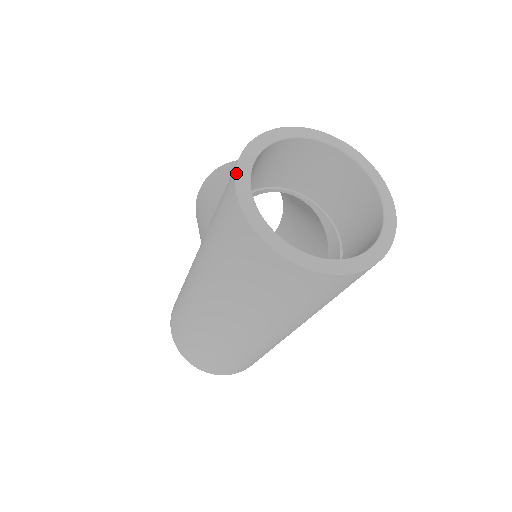
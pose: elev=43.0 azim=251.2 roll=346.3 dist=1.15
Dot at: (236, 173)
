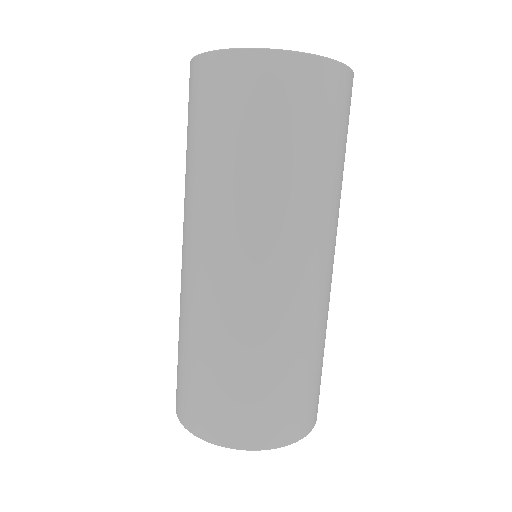
Dot at: occluded
